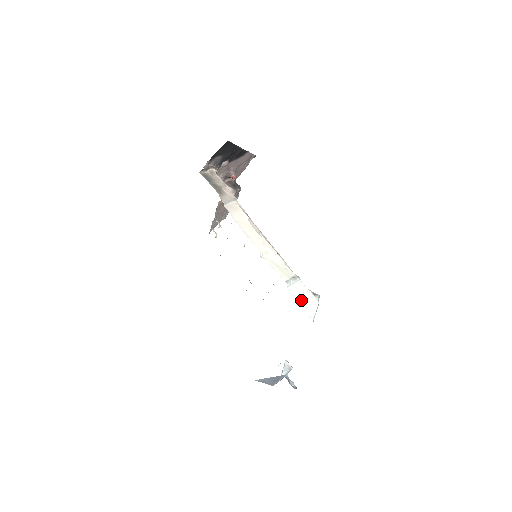
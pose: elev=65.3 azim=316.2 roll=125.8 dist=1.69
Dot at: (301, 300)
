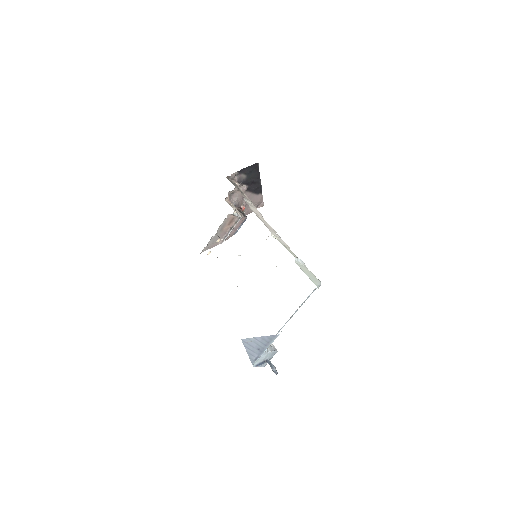
Dot at: (307, 273)
